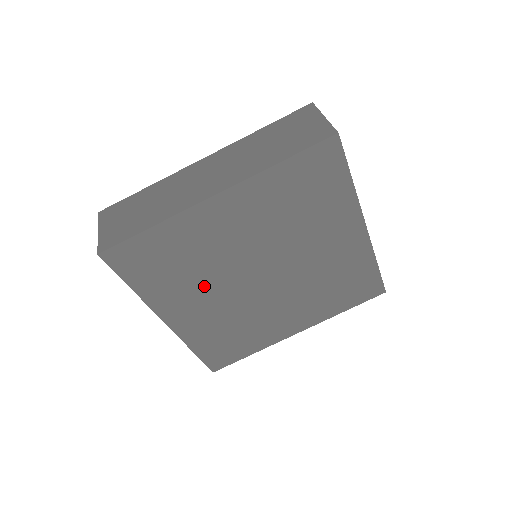
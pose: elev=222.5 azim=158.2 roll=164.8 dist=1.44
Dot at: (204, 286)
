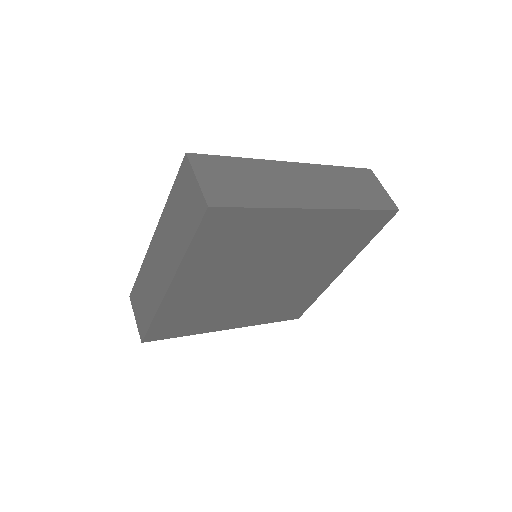
Dot at: (229, 307)
